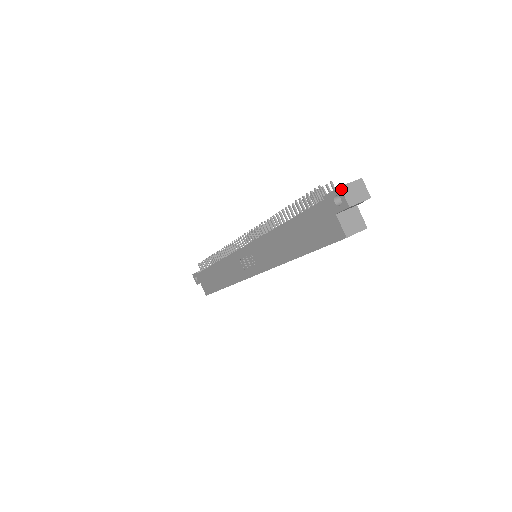
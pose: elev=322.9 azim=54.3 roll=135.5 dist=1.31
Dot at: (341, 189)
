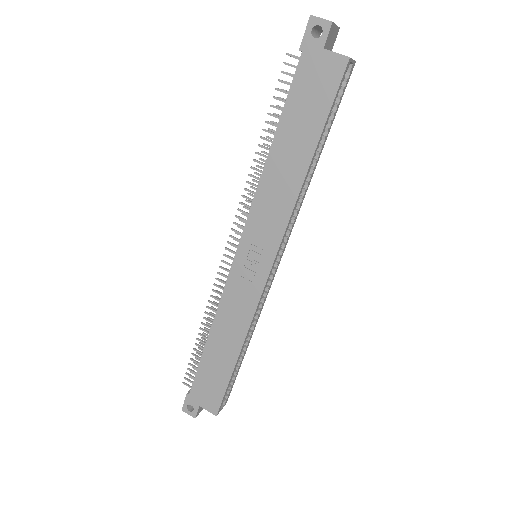
Dot at: (313, 16)
